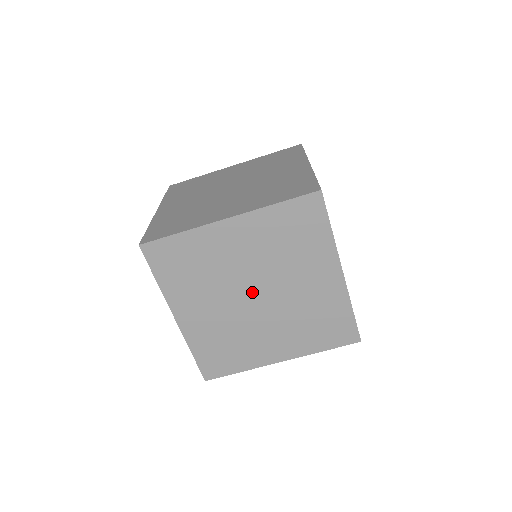
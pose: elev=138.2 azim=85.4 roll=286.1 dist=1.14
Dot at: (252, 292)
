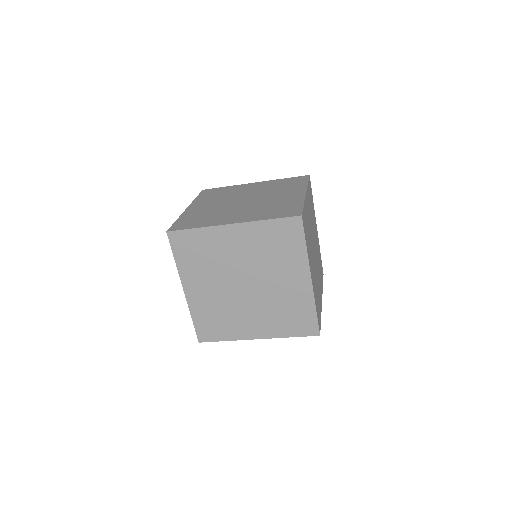
Dot at: (242, 281)
